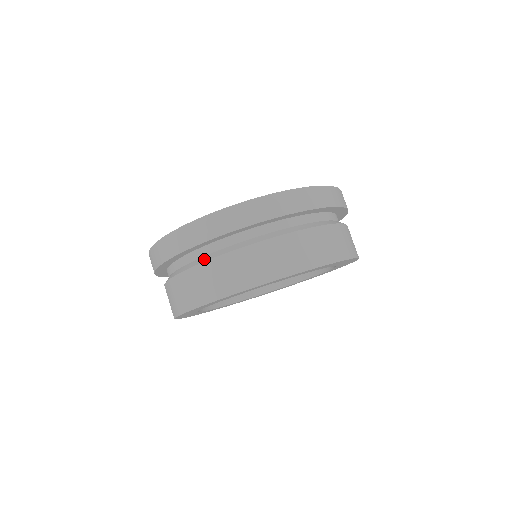
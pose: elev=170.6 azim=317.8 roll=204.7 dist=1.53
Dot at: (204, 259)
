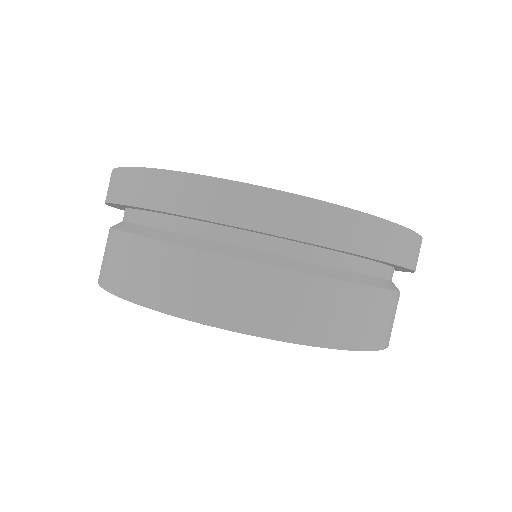
Dot at: (296, 265)
